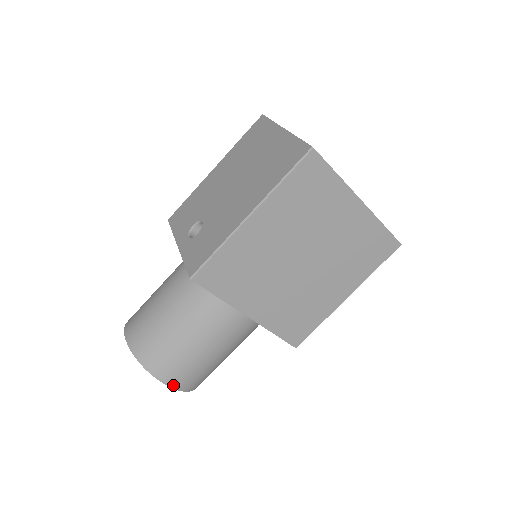
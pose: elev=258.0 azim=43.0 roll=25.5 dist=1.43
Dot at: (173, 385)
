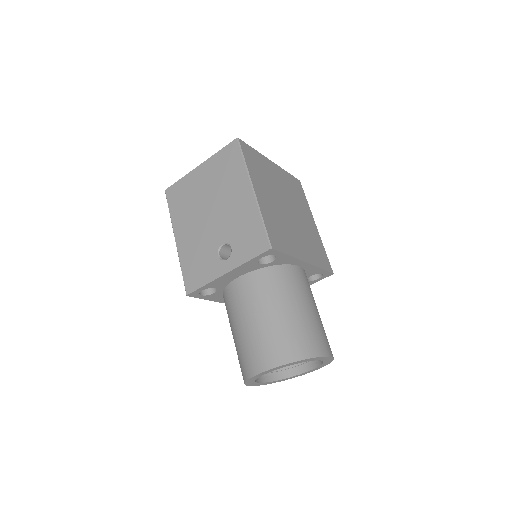
Dot at: (328, 354)
